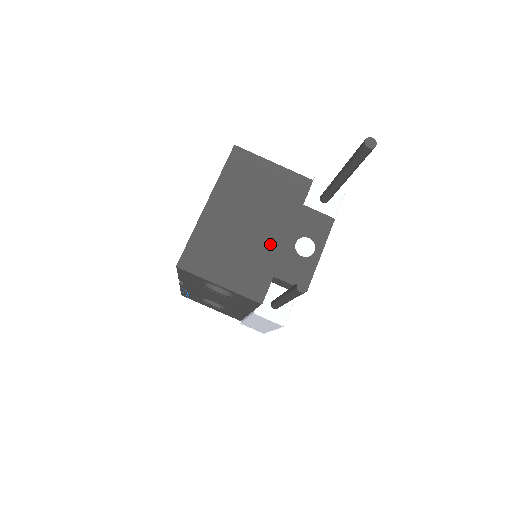
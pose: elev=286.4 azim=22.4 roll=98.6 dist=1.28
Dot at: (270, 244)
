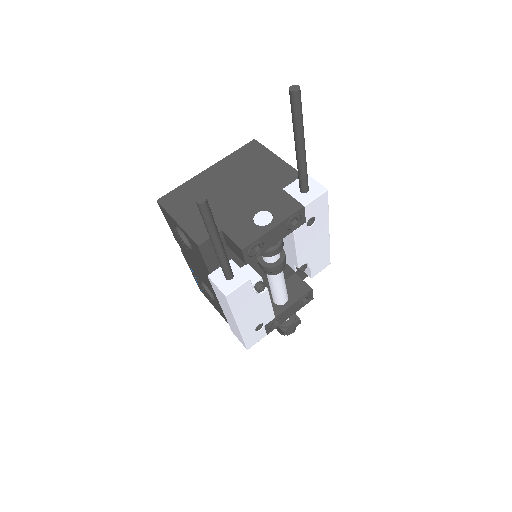
Dot at: (235, 207)
